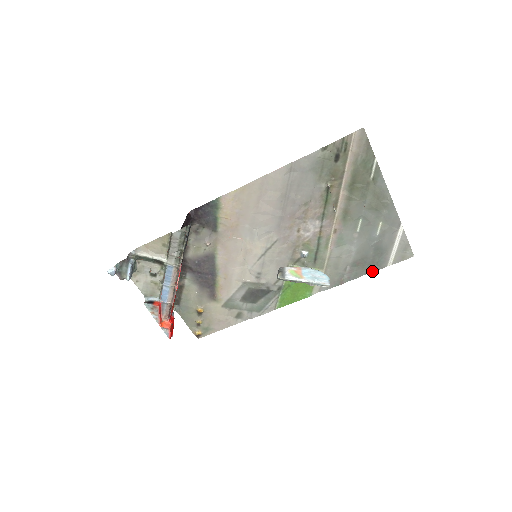
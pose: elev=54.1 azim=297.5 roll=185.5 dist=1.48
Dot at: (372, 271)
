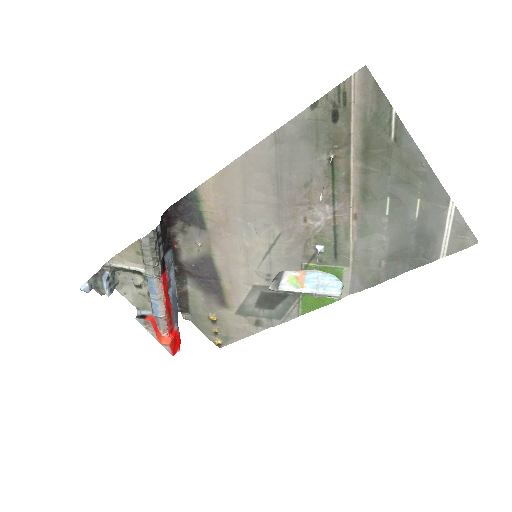
Dot at: (418, 266)
